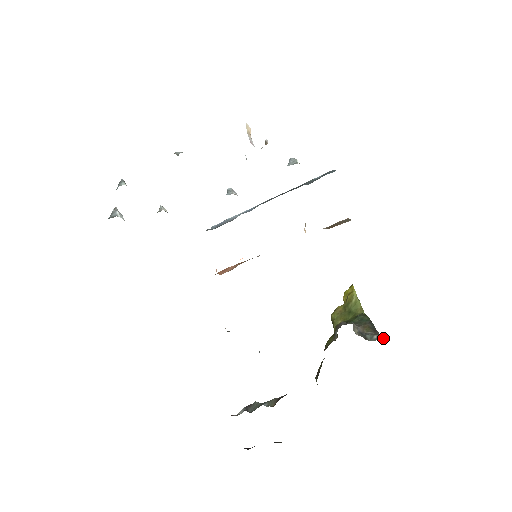
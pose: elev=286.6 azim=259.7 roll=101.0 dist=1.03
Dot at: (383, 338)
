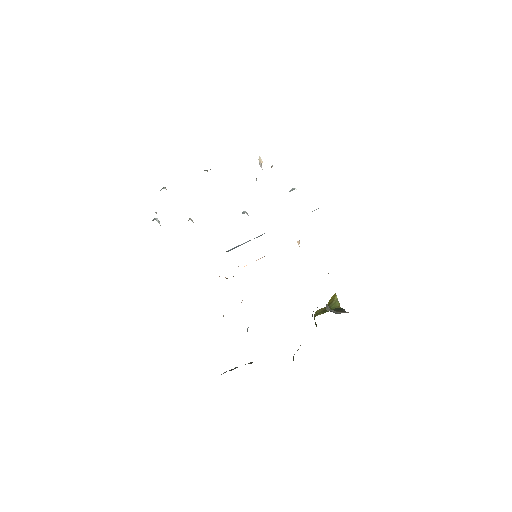
Dot at: occluded
